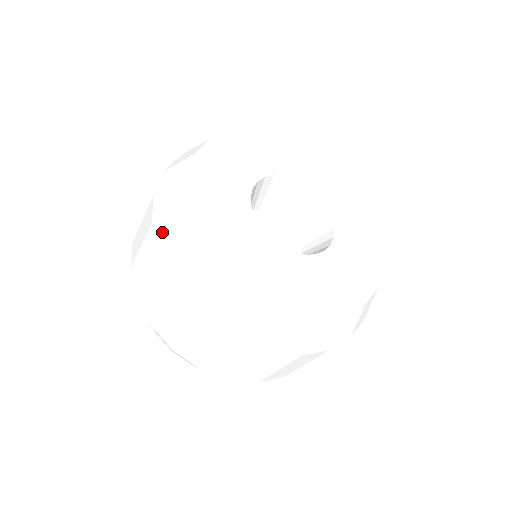
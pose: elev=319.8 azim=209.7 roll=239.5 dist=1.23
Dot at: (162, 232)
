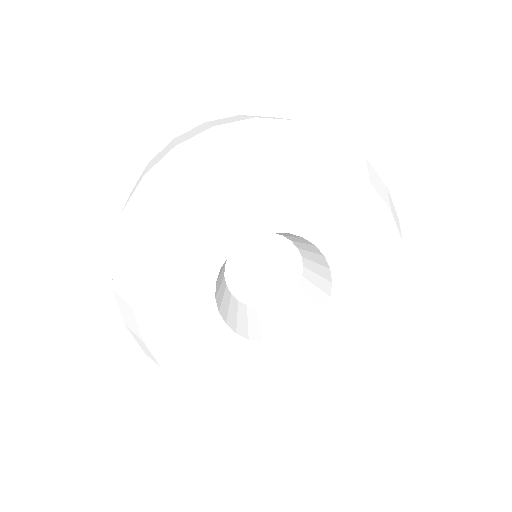
Dot at: (137, 197)
